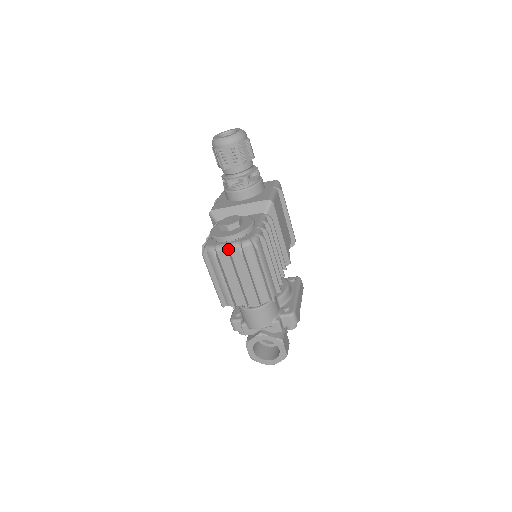
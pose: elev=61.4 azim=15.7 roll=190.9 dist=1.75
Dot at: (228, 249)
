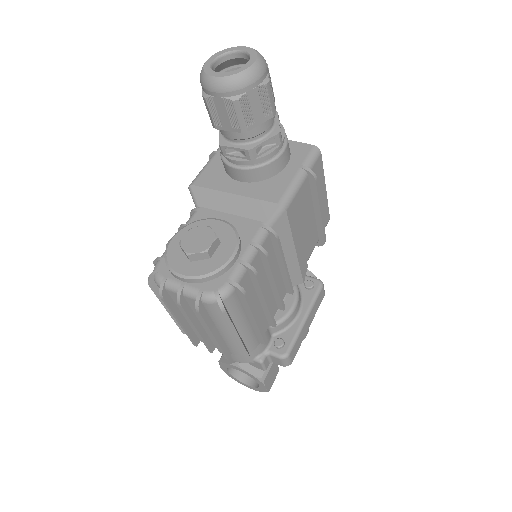
Dot at: (180, 296)
